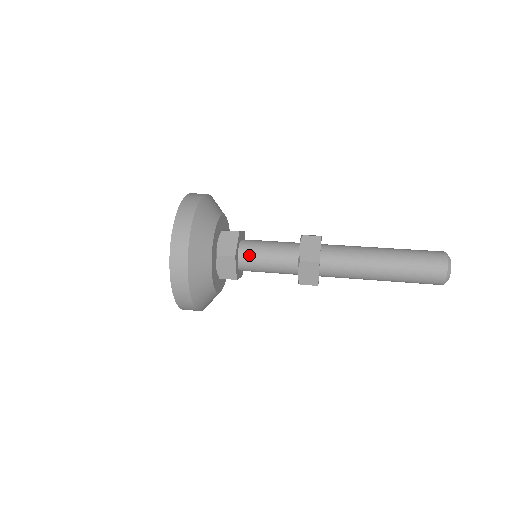
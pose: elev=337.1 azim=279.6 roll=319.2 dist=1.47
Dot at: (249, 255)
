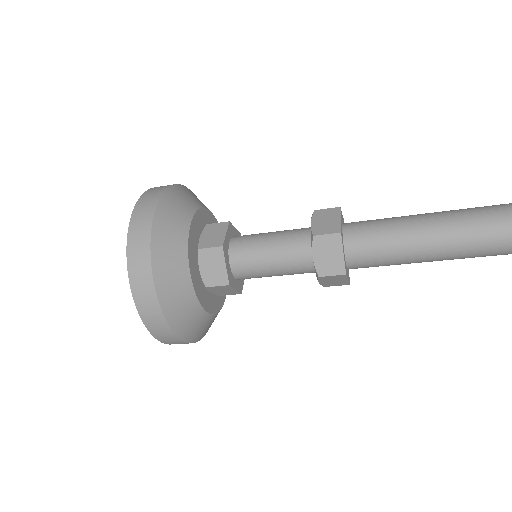
Dot at: (247, 235)
